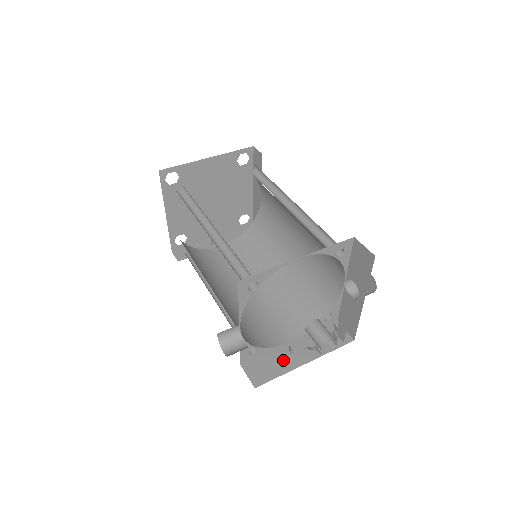
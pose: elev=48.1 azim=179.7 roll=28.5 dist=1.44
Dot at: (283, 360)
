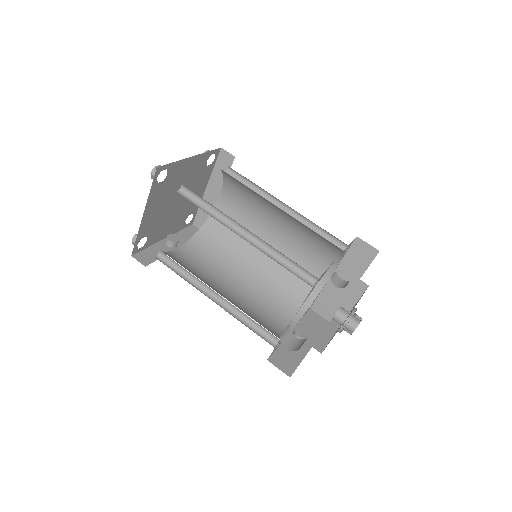
Dot at: (314, 347)
